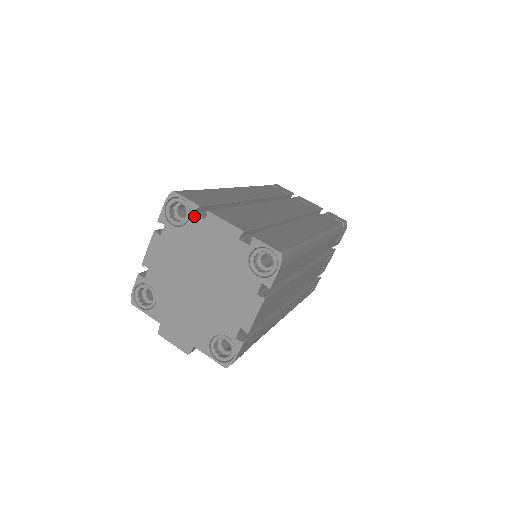
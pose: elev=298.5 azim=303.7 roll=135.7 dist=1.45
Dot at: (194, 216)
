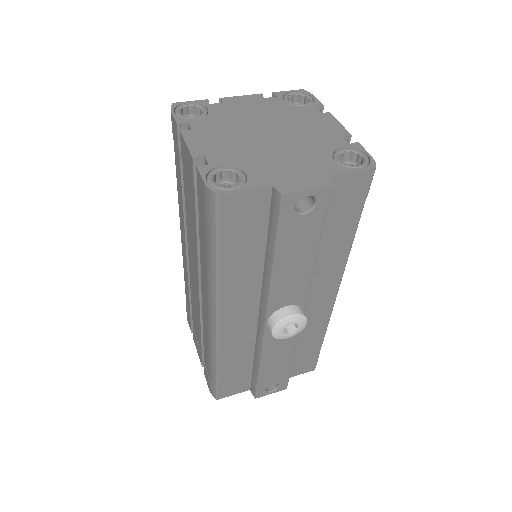
Dot at: (211, 105)
